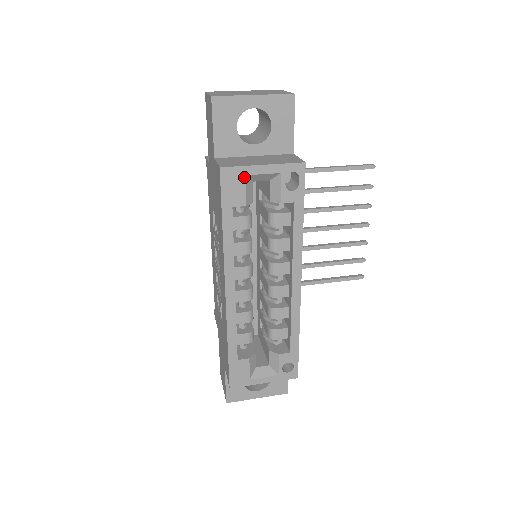
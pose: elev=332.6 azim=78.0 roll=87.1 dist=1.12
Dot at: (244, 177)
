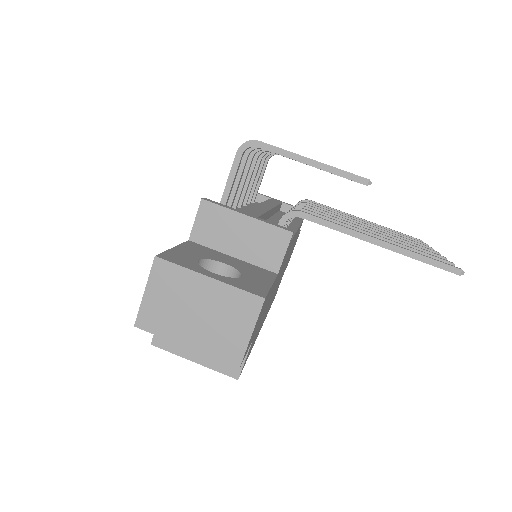
Dot at: occluded
